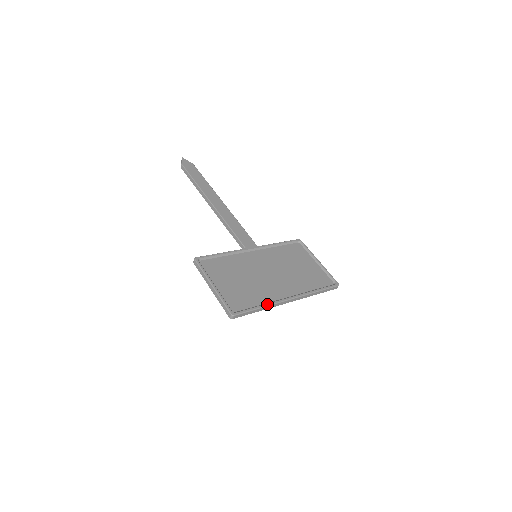
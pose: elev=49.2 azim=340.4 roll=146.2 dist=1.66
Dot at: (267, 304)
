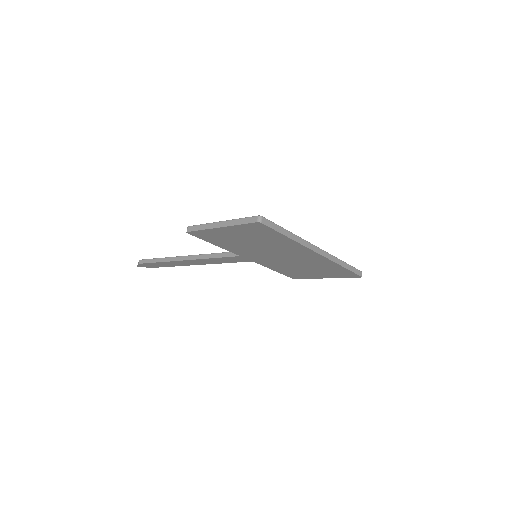
Dot at: (295, 235)
